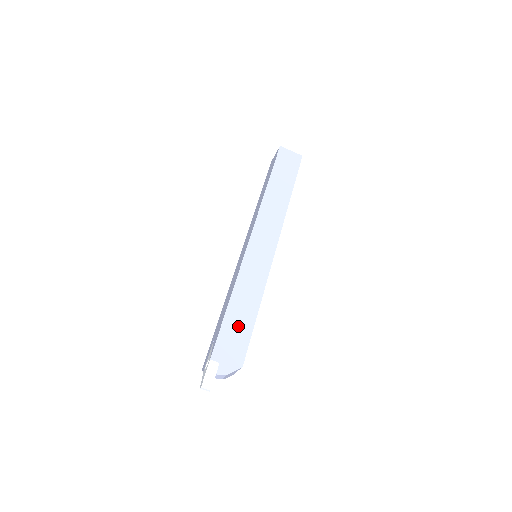
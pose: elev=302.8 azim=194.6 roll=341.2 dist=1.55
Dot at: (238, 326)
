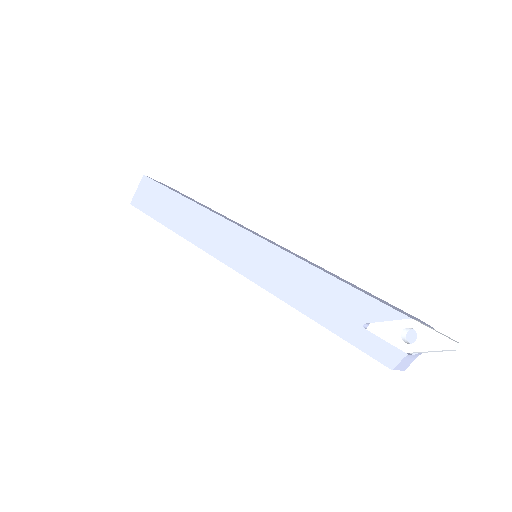
Dot at: (364, 291)
